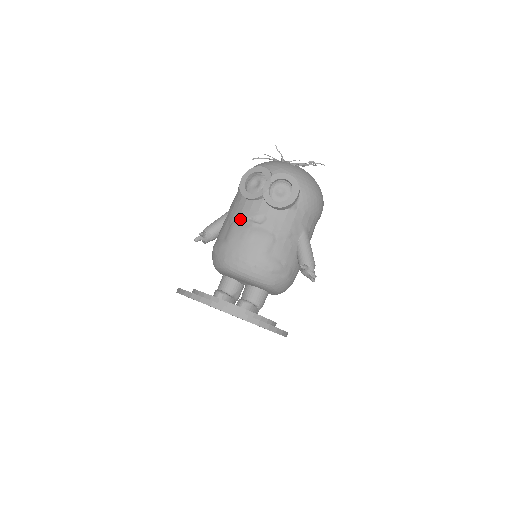
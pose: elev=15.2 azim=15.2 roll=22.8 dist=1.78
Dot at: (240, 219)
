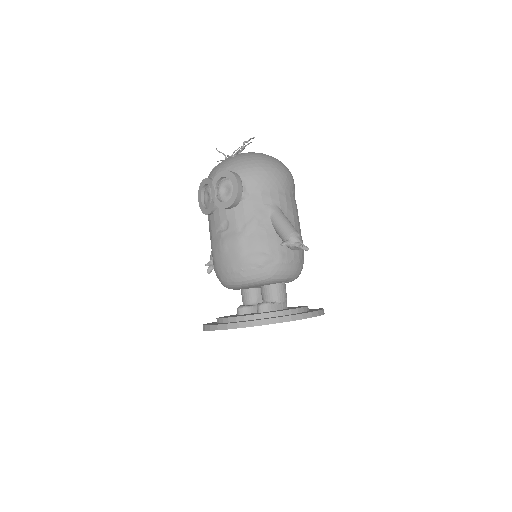
Dot at: (213, 236)
